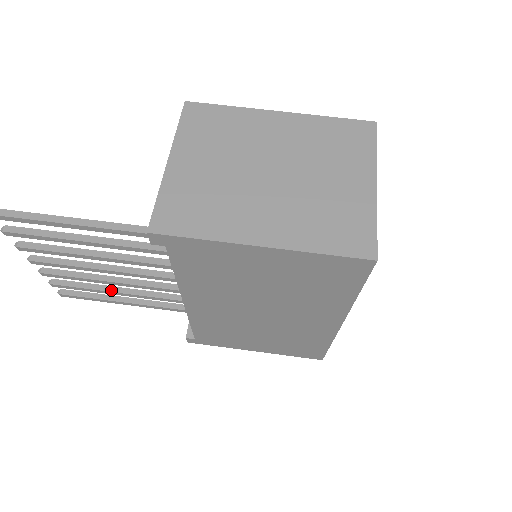
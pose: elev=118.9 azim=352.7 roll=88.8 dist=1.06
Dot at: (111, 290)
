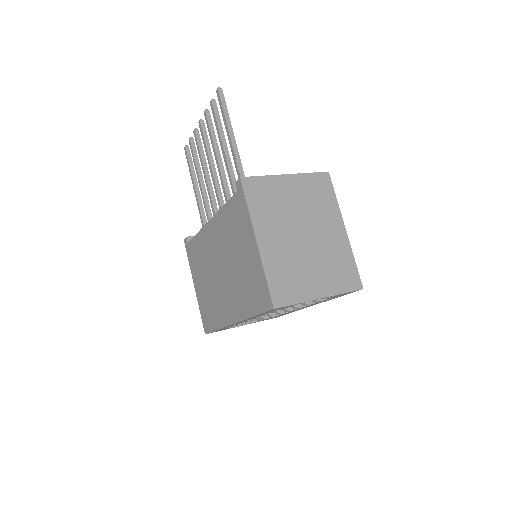
Dot at: (200, 176)
